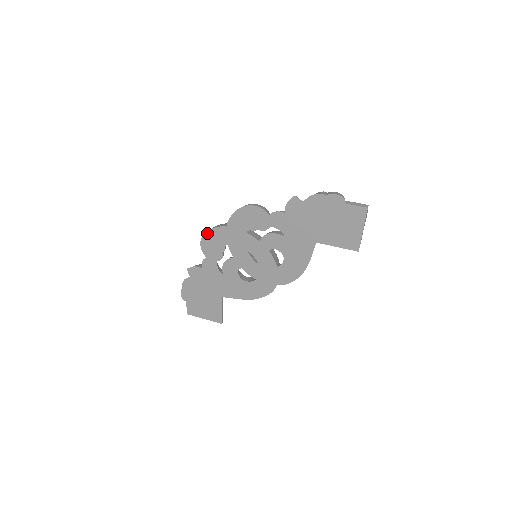
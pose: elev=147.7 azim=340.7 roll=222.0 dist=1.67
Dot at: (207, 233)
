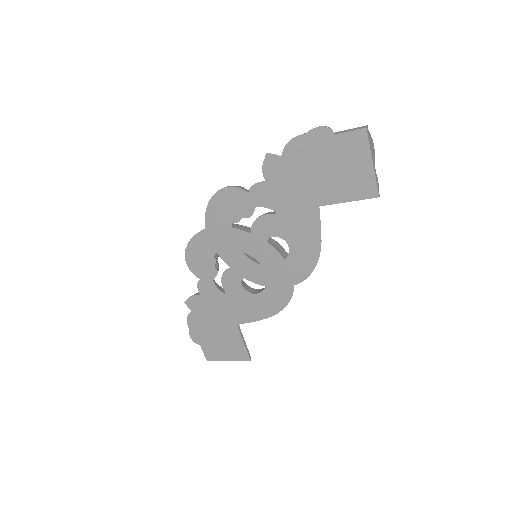
Dot at: (188, 247)
